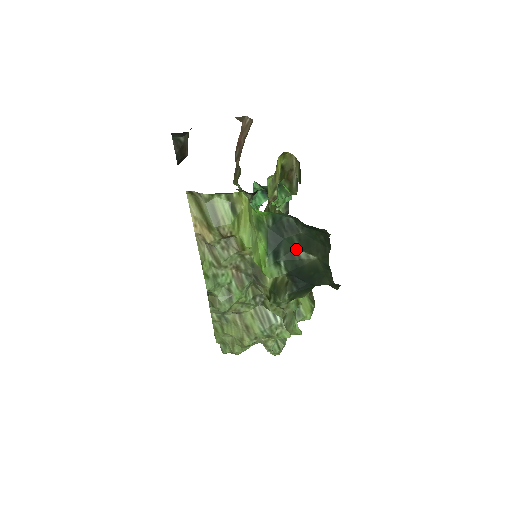
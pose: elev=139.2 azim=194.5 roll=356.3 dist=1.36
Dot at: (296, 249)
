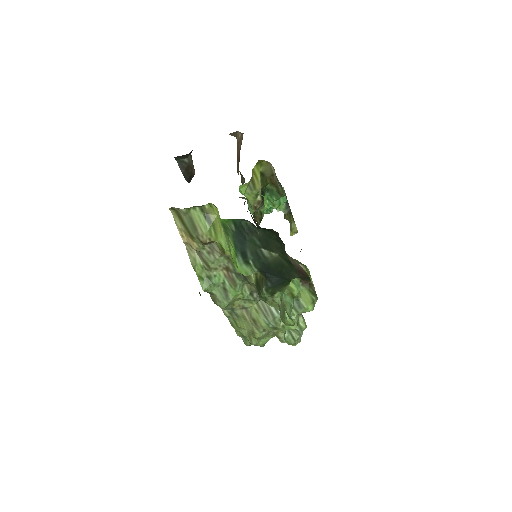
Dot at: (260, 248)
